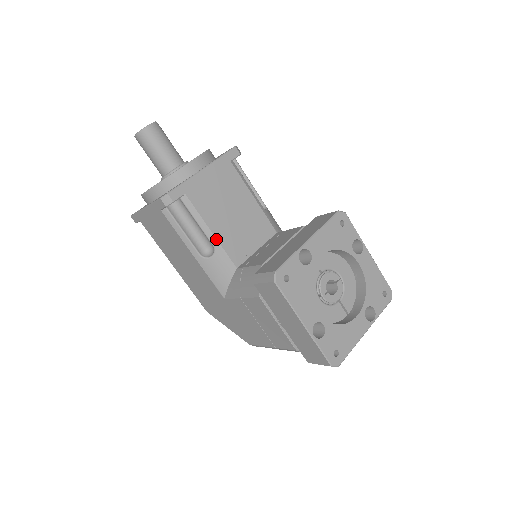
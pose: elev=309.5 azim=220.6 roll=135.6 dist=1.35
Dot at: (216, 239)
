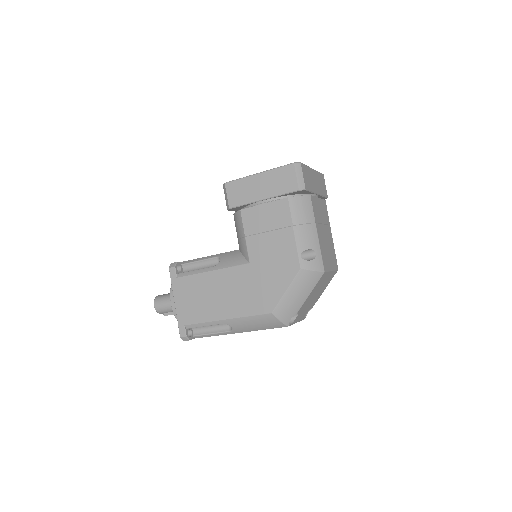
Dot at: (215, 255)
